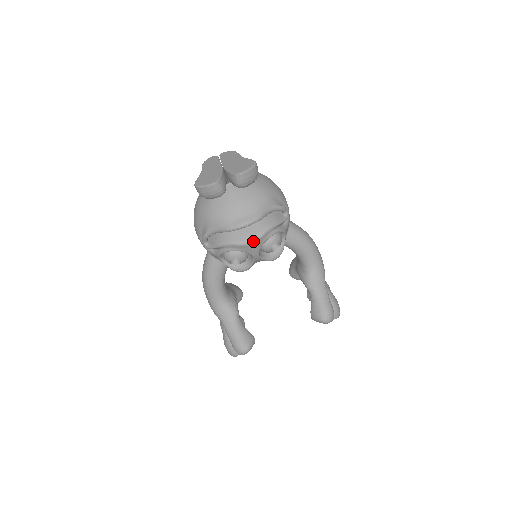
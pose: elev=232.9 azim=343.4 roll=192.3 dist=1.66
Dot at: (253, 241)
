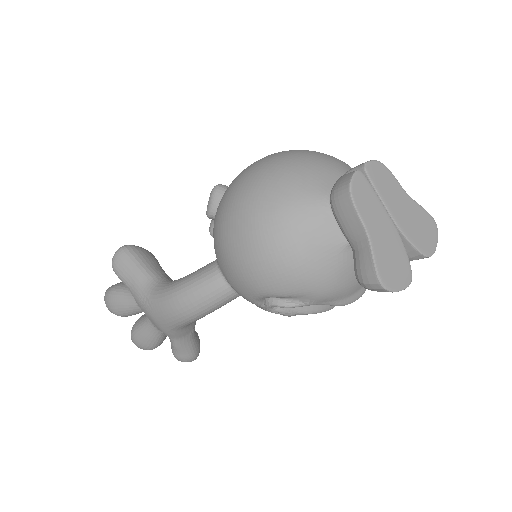
Dot at: occluded
